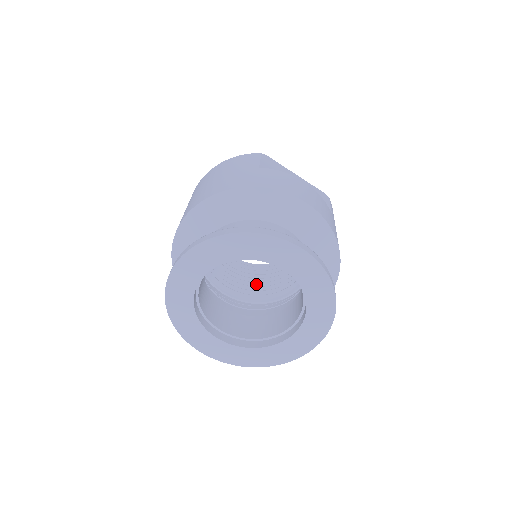
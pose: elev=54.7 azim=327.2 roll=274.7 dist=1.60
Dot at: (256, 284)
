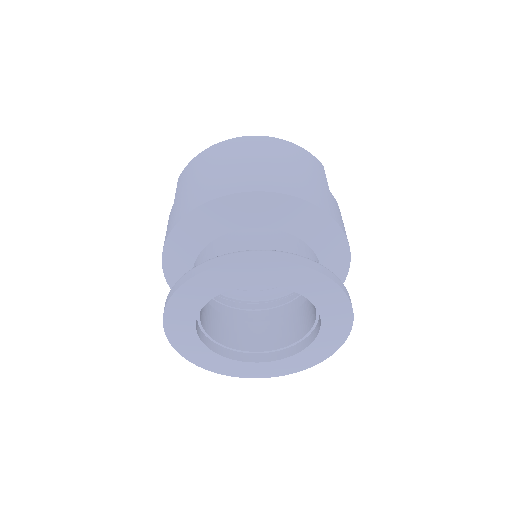
Dot at: occluded
